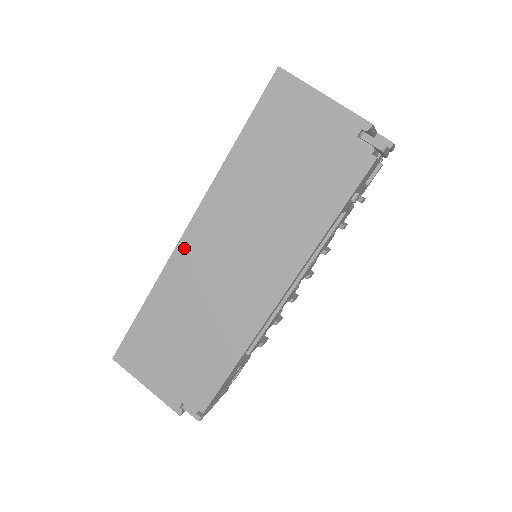
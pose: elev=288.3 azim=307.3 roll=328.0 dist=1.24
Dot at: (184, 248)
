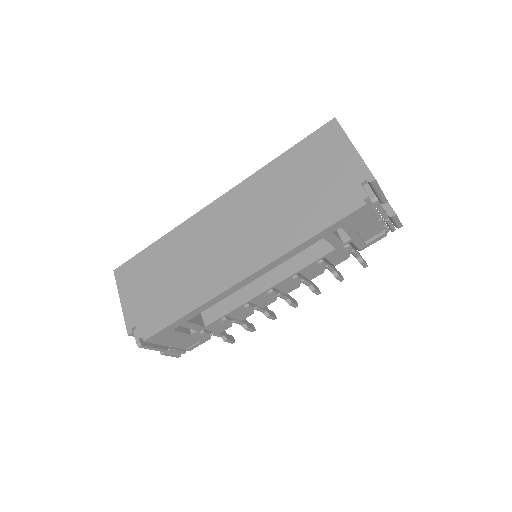
Dot at: (206, 213)
